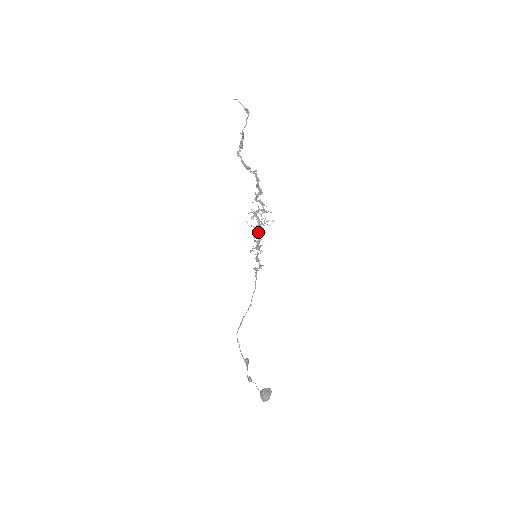
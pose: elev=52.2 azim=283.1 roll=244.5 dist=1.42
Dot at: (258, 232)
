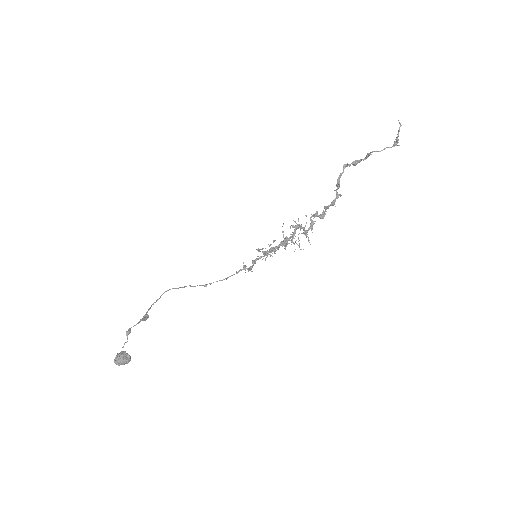
Dot at: (281, 242)
